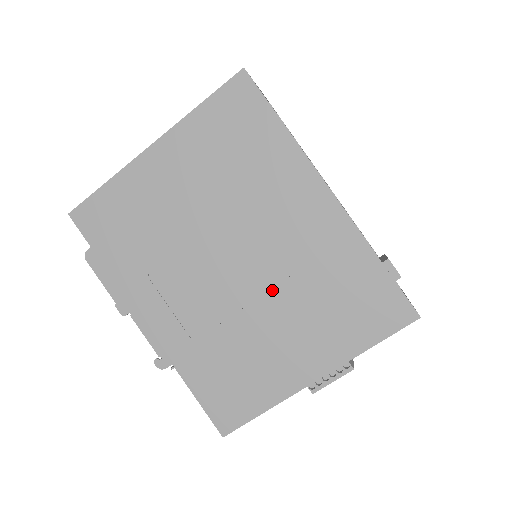
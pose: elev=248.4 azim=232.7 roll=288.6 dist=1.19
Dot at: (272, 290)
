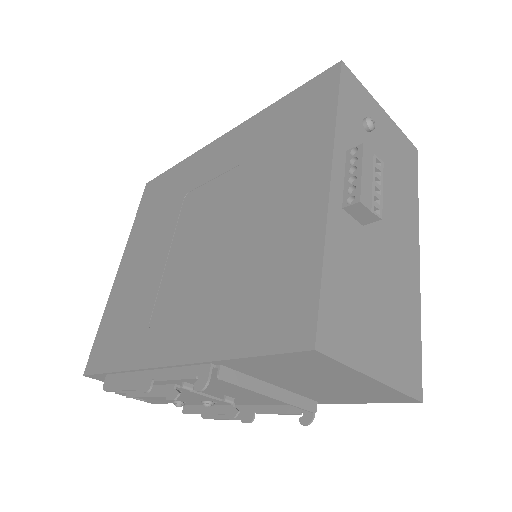
Dot at: (235, 204)
